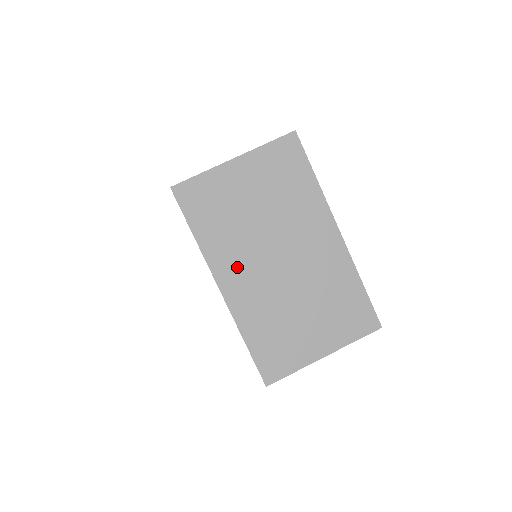
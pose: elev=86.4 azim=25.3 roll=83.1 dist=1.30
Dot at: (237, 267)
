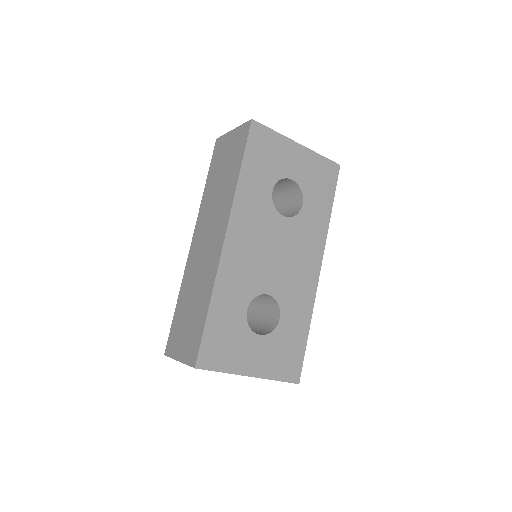
Dot at: occluded
